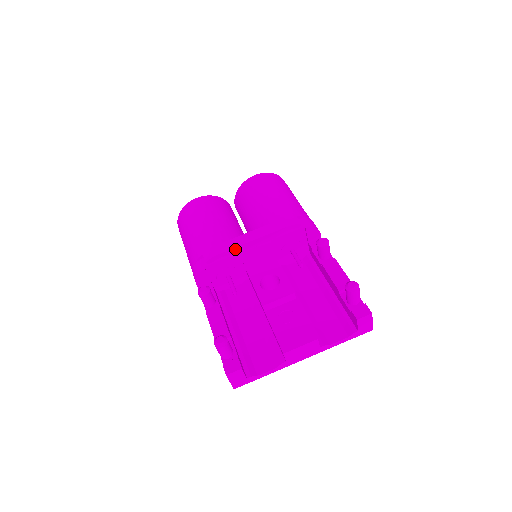
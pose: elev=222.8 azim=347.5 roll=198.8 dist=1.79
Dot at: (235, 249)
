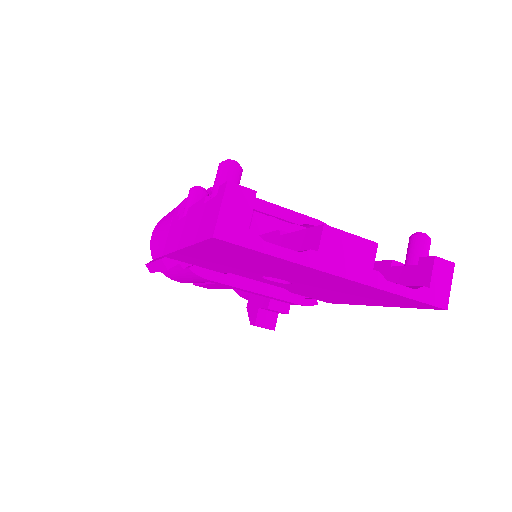
Dot at: occluded
